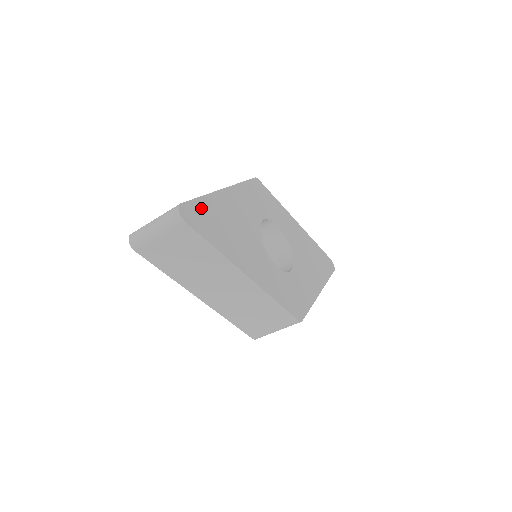
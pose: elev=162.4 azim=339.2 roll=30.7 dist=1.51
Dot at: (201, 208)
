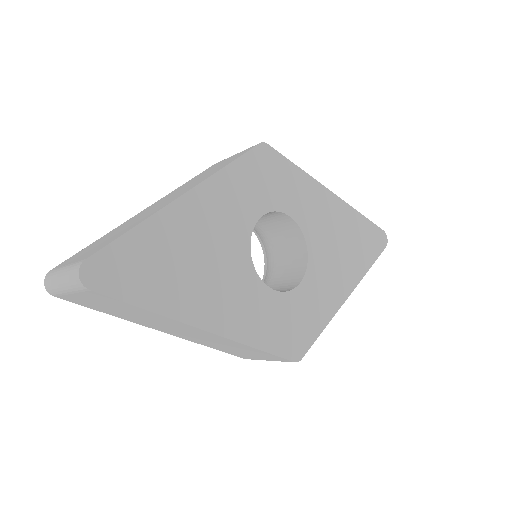
Dot at: (130, 250)
